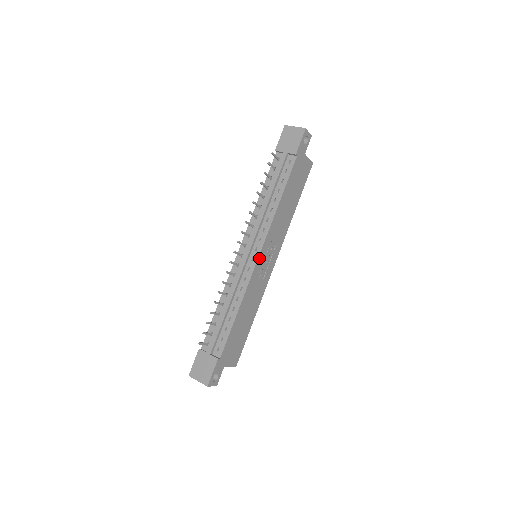
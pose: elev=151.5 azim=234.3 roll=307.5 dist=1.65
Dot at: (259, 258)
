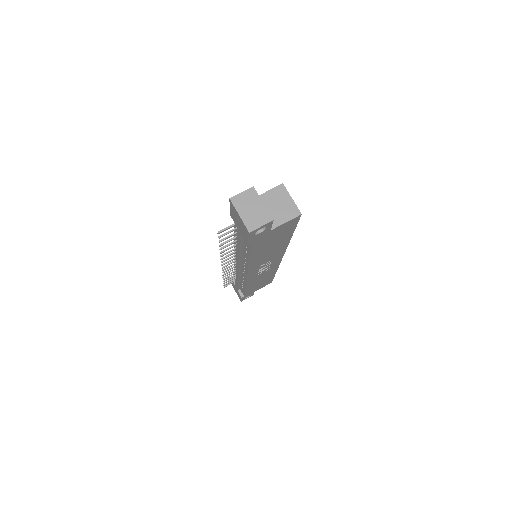
Dot at: (249, 276)
